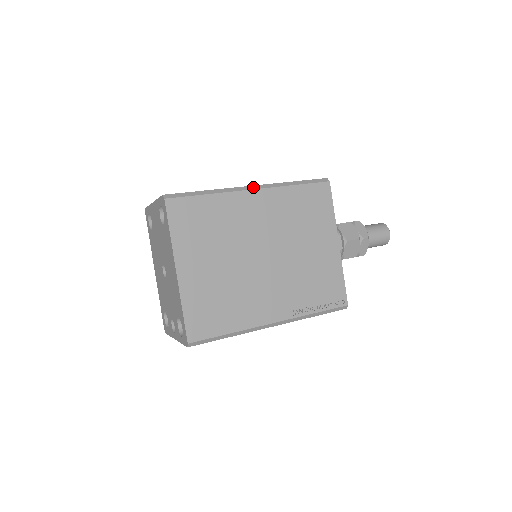
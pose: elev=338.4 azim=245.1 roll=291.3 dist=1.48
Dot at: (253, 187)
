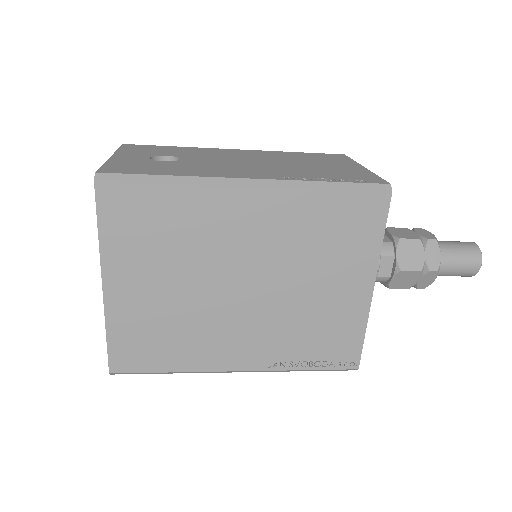
Dot at: (251, 182)
